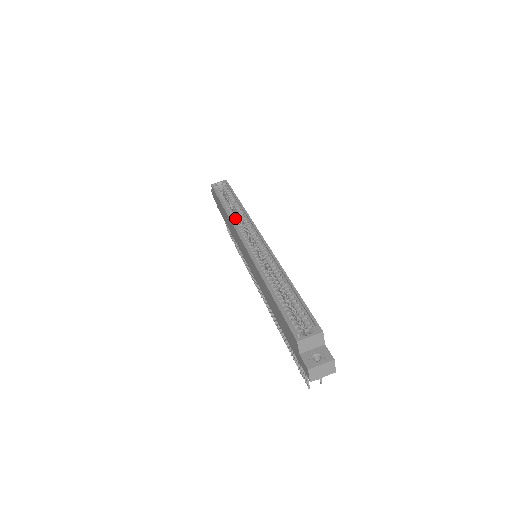
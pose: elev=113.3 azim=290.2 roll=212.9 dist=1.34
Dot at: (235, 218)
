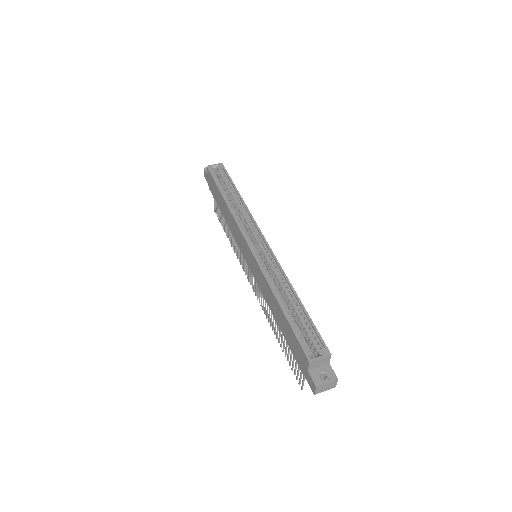
Dot at: (236, 213)
